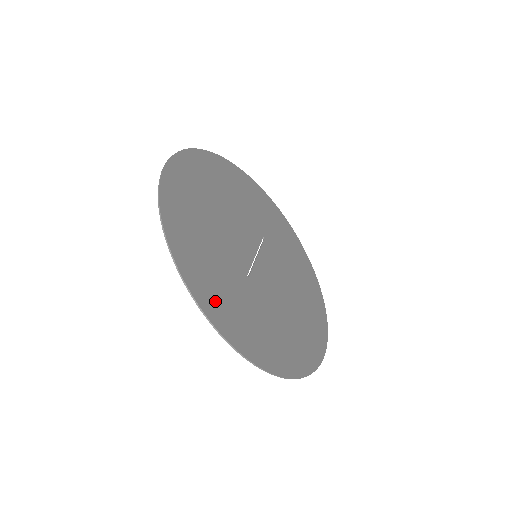
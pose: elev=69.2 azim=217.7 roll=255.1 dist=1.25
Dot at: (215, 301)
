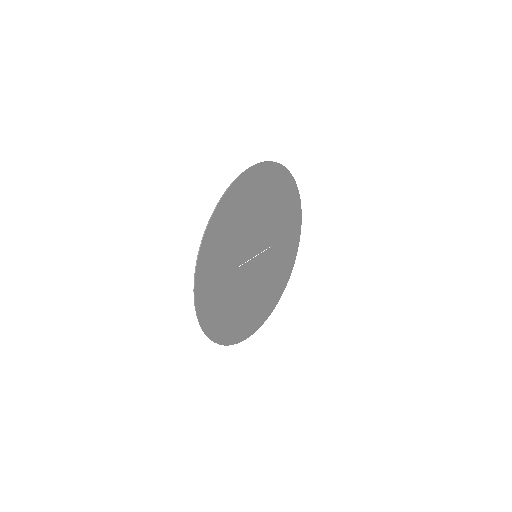
Dot at: (207, 272)
